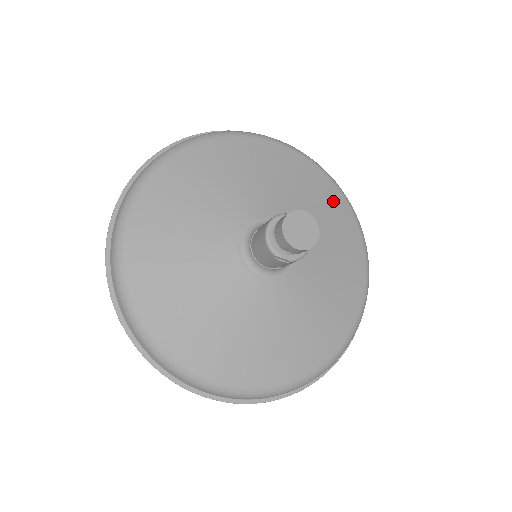
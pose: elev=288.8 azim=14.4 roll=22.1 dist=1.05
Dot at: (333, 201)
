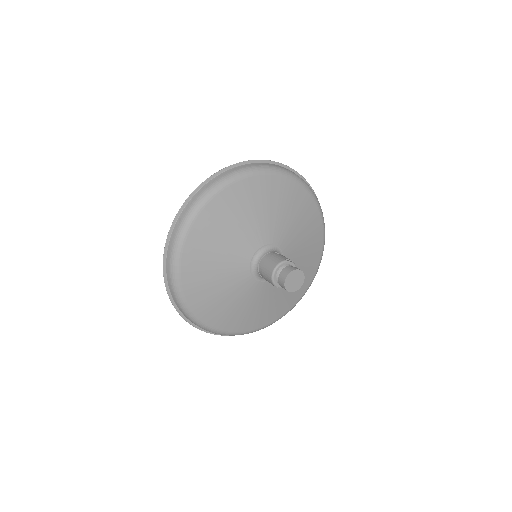
Dot at: (312, 218)
